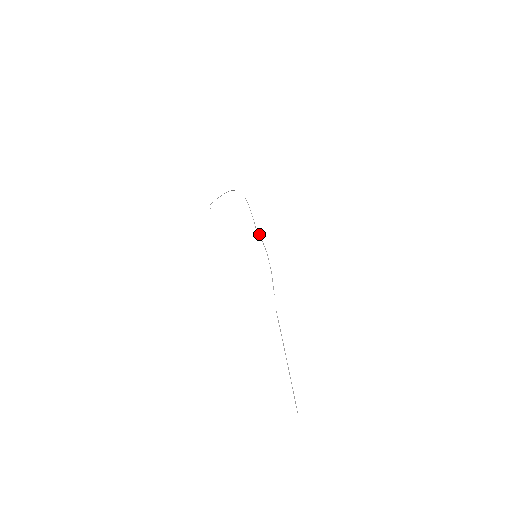
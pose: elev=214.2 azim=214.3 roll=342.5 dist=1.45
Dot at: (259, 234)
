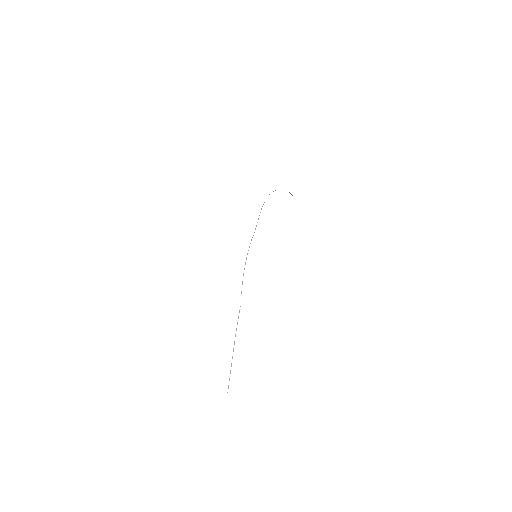
Dot at: occluded
